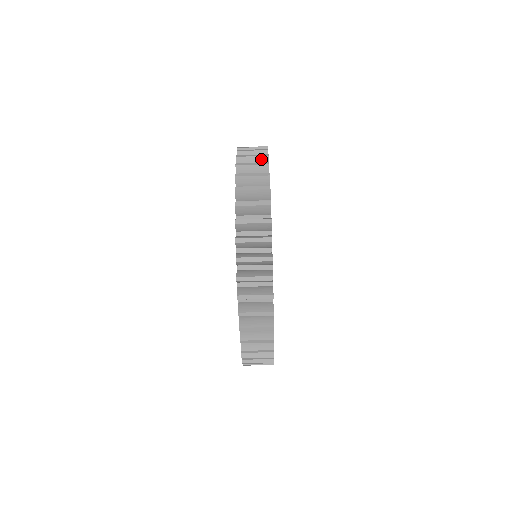
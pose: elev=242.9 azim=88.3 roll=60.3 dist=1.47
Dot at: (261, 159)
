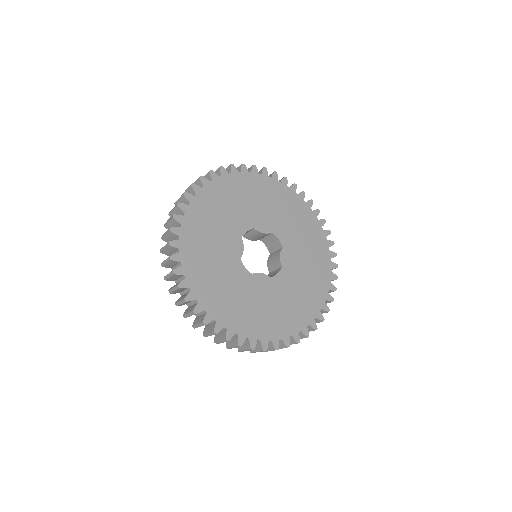
Dot at: occluded
